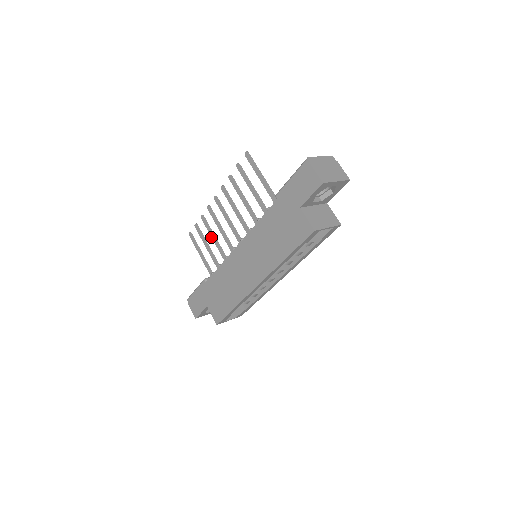
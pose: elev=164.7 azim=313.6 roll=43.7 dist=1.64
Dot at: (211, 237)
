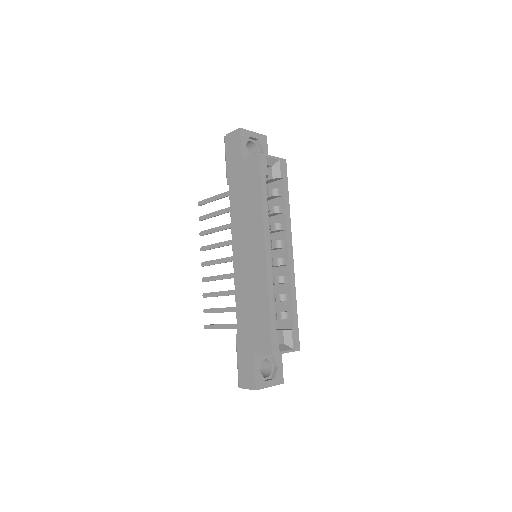
Dot at: occluded
